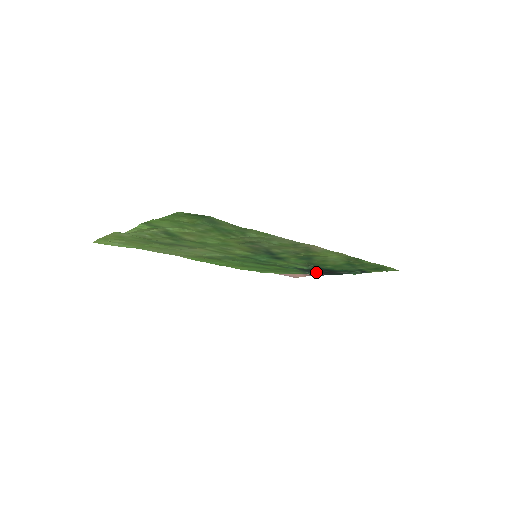
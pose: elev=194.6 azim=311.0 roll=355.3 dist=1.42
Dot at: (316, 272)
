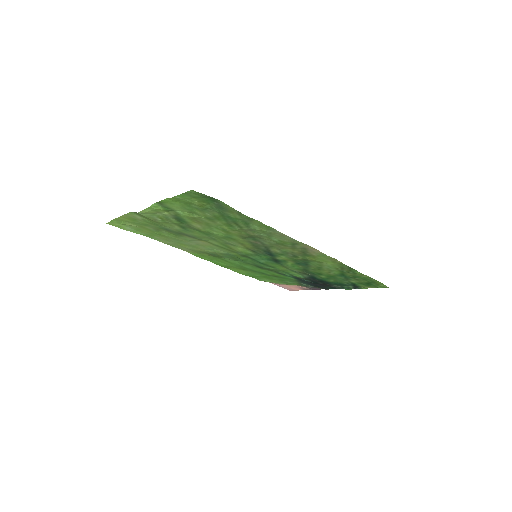
Dot at: (311, 284)
